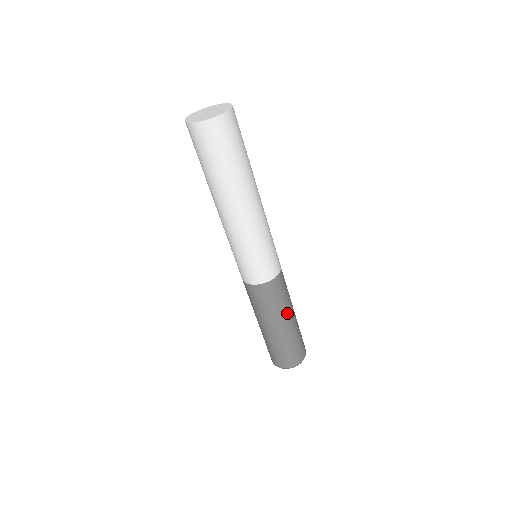
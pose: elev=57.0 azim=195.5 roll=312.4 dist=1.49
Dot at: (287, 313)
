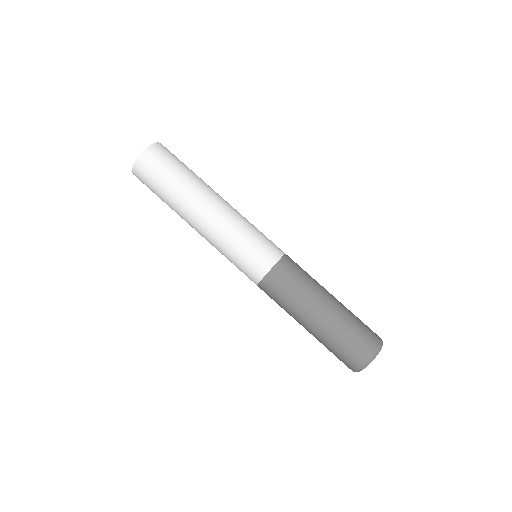
Dot at: (320, 292)
